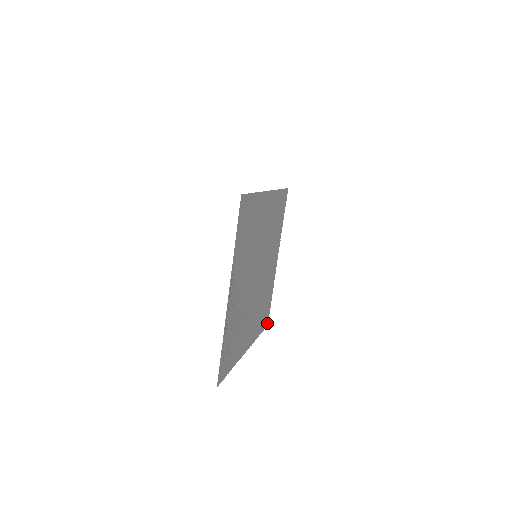
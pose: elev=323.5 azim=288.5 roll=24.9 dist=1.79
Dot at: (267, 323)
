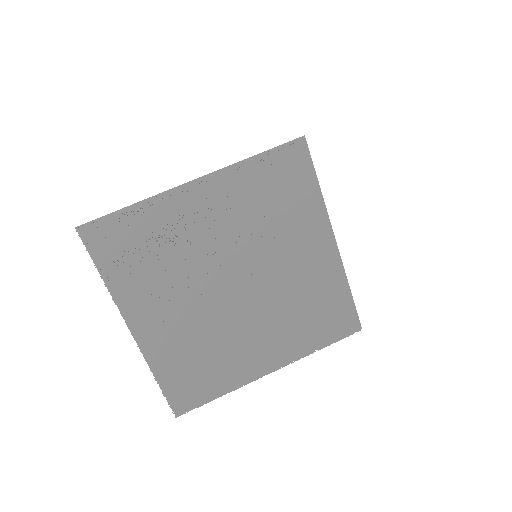
Dot at: (179, 412)
